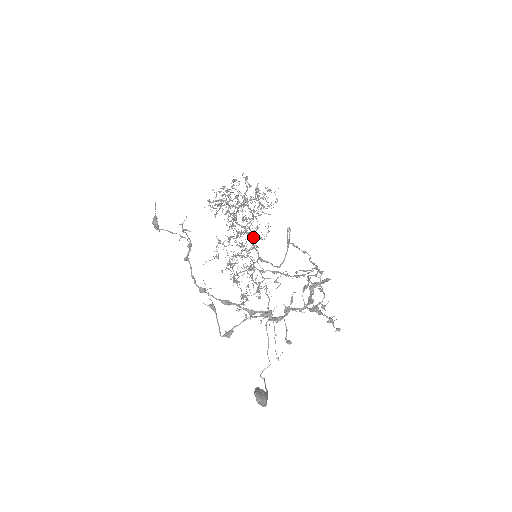
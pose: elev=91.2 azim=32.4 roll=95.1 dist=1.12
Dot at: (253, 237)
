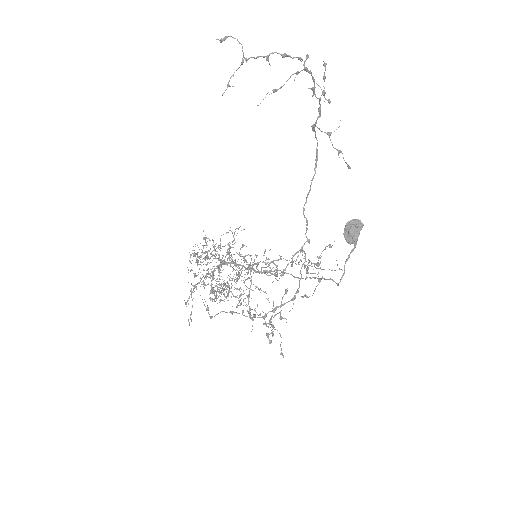
Dot at: occluded
